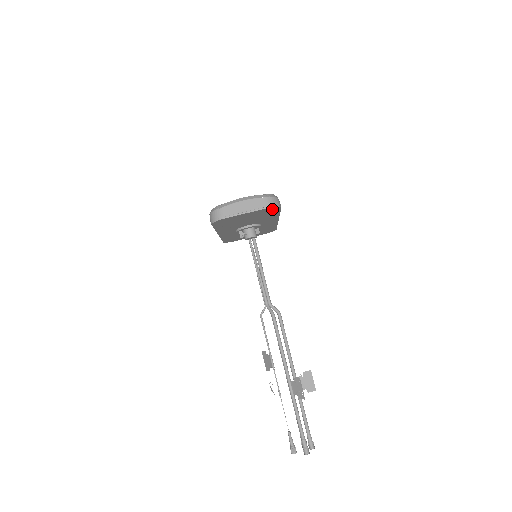
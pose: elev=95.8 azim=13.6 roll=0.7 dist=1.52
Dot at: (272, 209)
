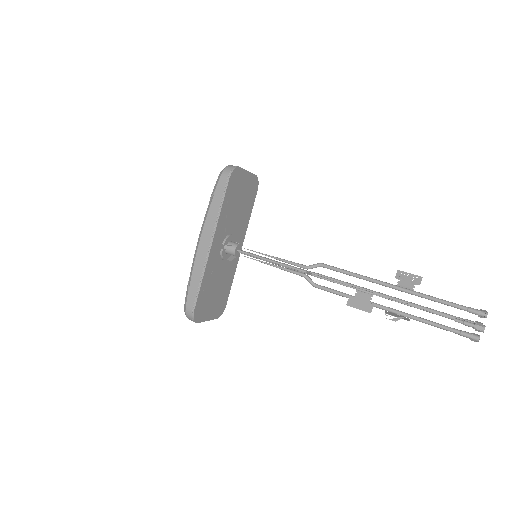
Dot at: (255, 186)
